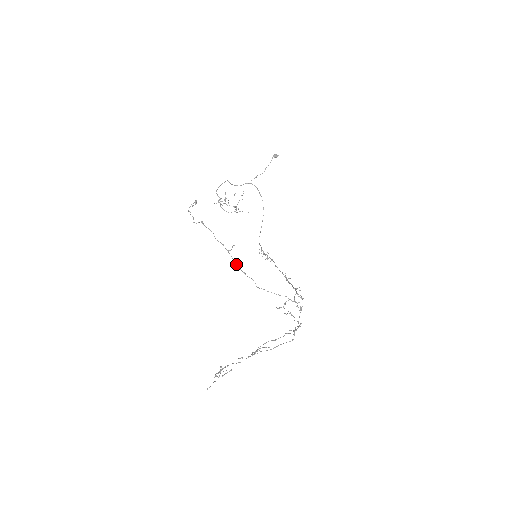
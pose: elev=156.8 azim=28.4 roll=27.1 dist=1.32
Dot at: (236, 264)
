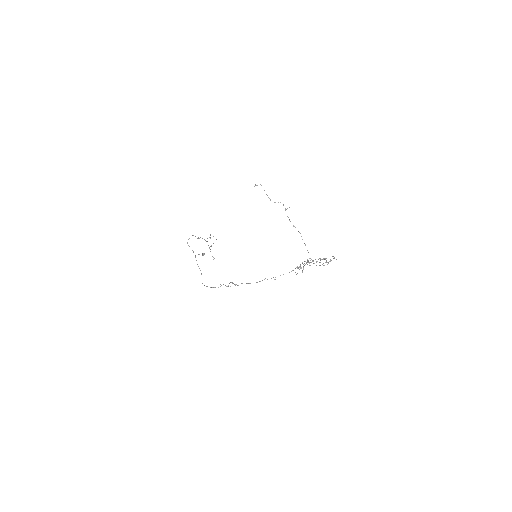
Dot at: (289, 219)
